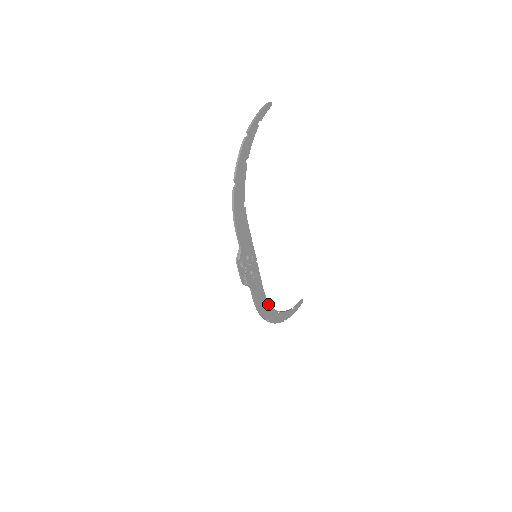
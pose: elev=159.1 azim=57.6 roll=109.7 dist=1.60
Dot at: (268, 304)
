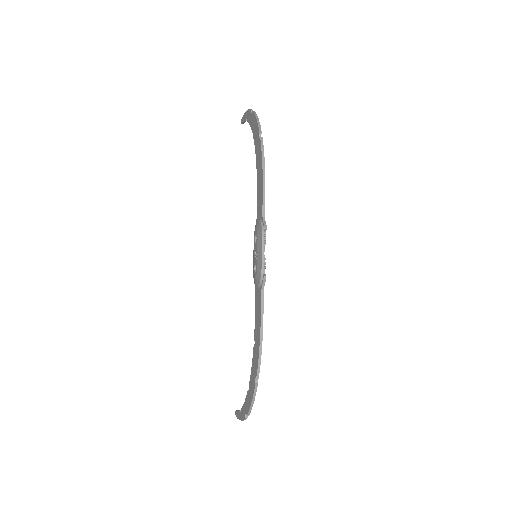
Dot at: occluded
